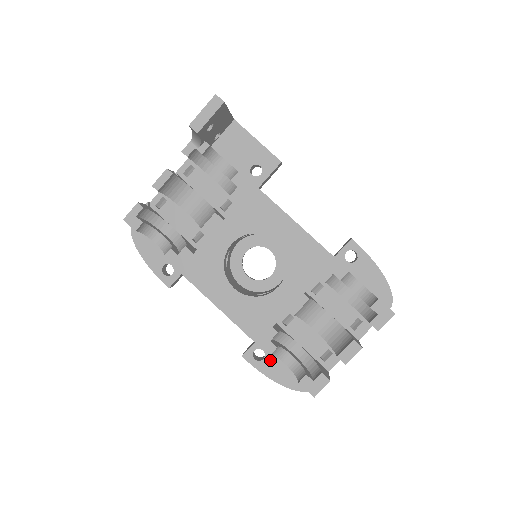
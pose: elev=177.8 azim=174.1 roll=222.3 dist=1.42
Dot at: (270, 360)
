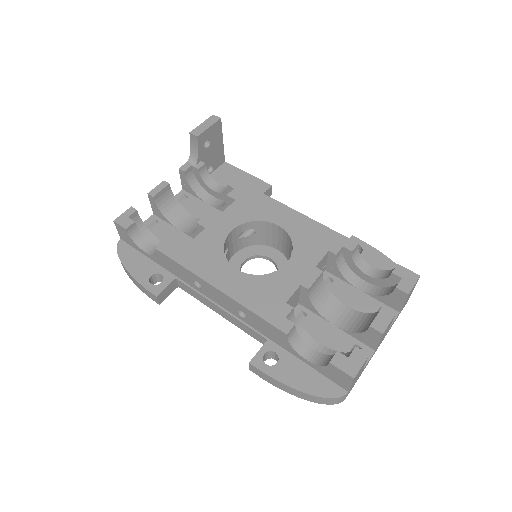
Dot at: (286, 363)
